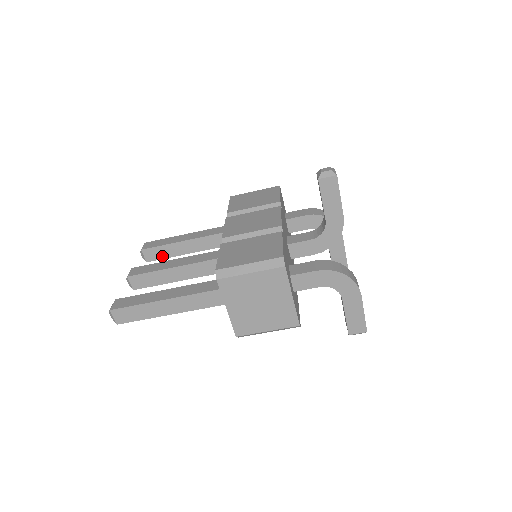
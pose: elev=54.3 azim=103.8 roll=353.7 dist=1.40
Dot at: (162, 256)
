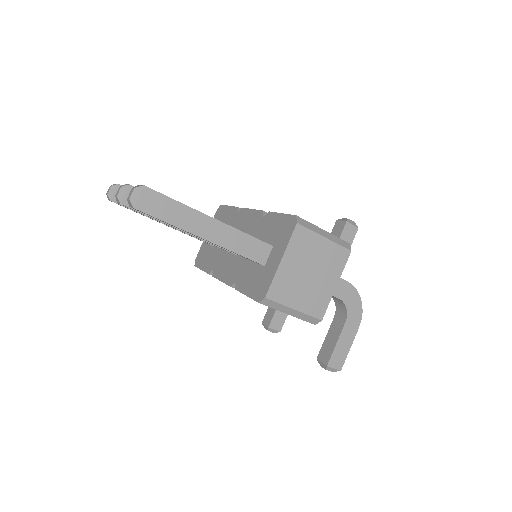
Dot at: occluded
